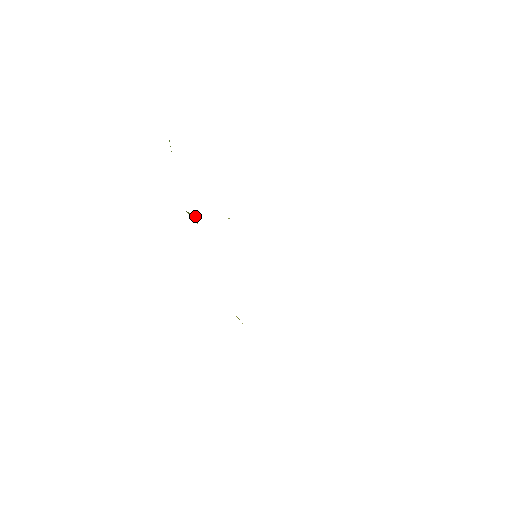
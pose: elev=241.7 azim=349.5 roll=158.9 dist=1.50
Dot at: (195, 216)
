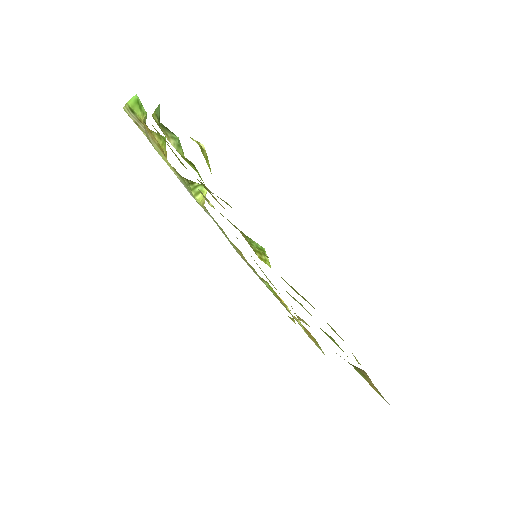
Dot at: (201, 188)
